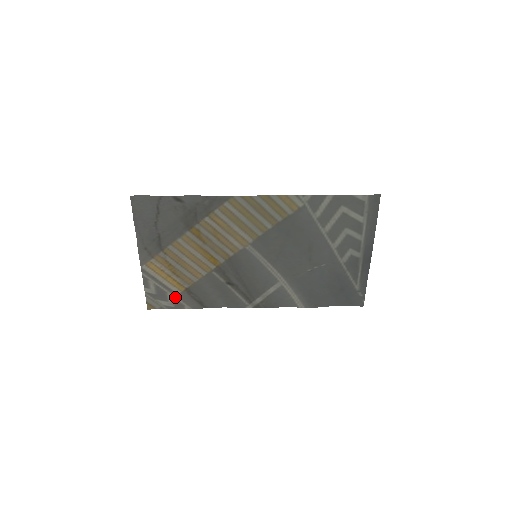
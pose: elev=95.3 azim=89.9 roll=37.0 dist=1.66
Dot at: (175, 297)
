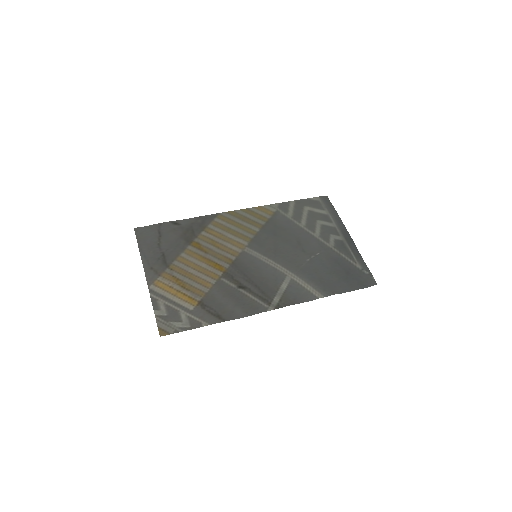
Dot at: (189, 315)
